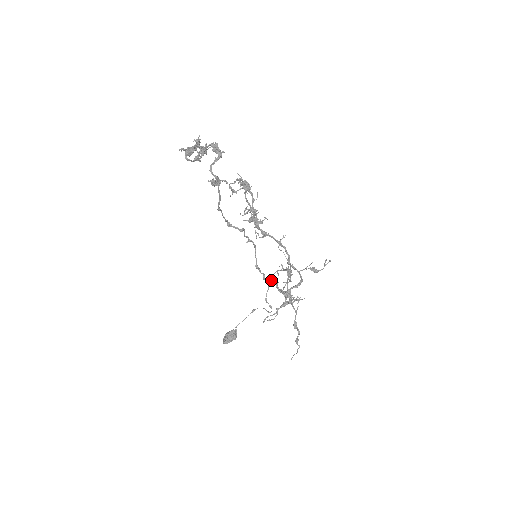
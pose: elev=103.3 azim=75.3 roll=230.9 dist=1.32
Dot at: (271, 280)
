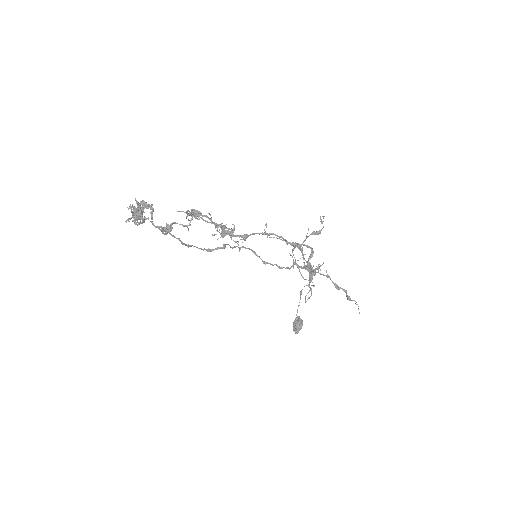
Dot at: occluded
